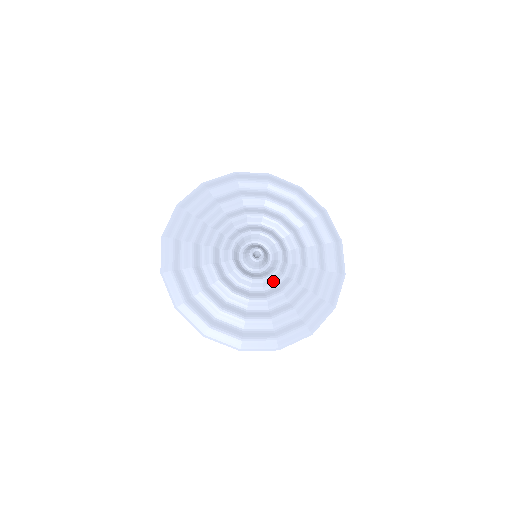
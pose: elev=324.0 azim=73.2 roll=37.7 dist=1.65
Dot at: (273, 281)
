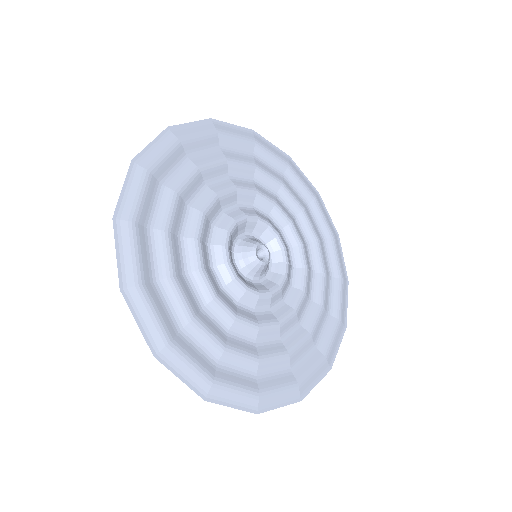
Dot at: (288, 282)
